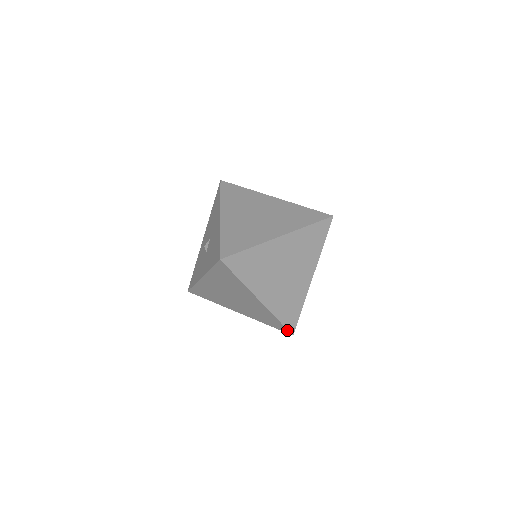
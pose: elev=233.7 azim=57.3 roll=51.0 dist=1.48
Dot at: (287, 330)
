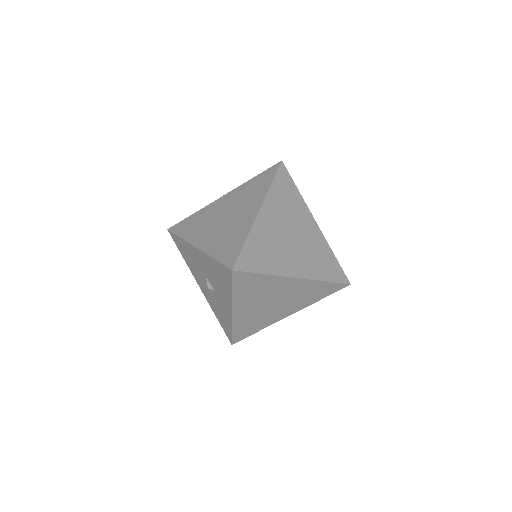
Dot at: (342, 284)
